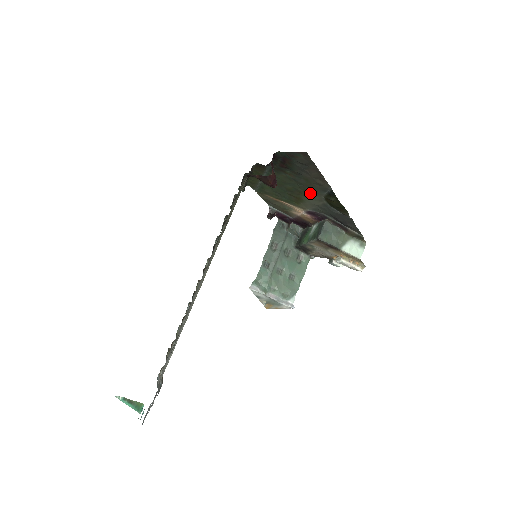
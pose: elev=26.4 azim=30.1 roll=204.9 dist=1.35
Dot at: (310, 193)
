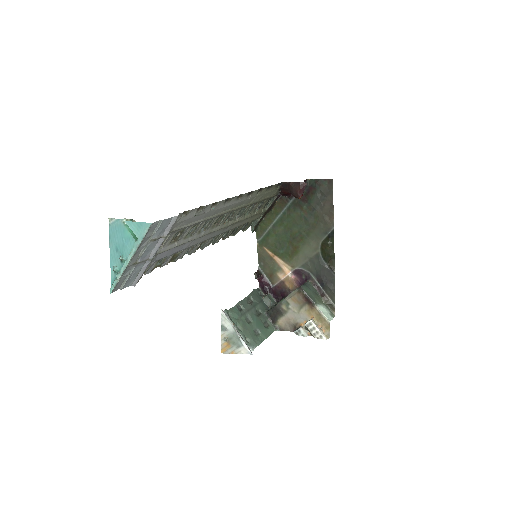
Dot at: (311, 238)
